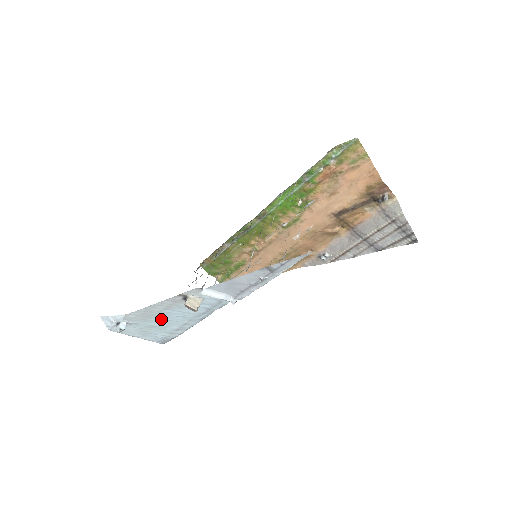
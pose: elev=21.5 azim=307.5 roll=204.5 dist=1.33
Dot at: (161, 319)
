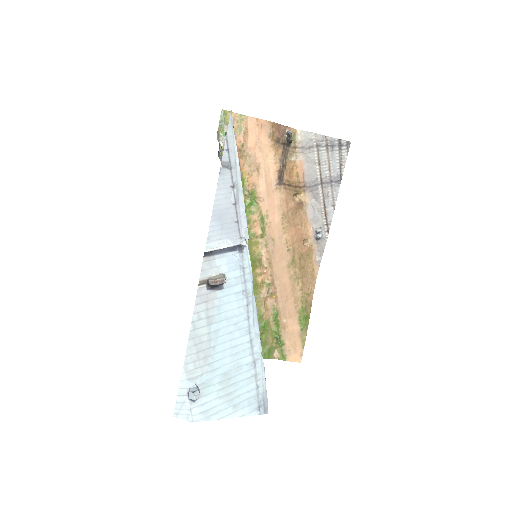
Dot at: (222, 352)
